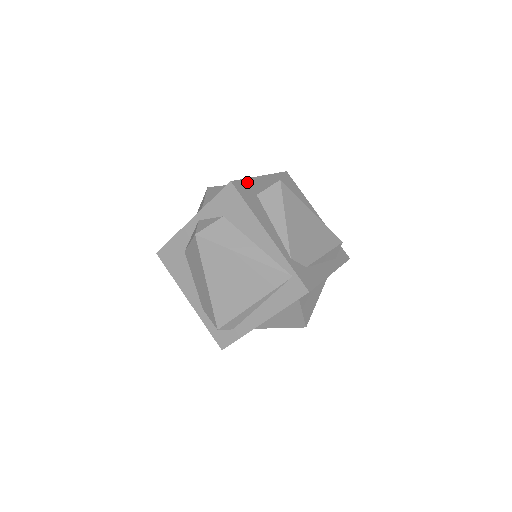
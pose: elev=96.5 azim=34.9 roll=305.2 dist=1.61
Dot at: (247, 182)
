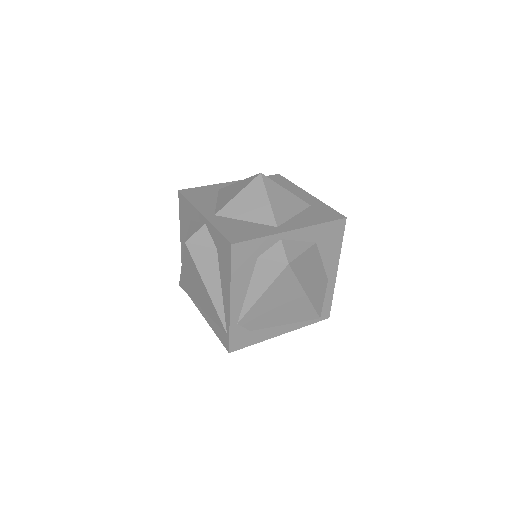
Dot at: (258, 242)
